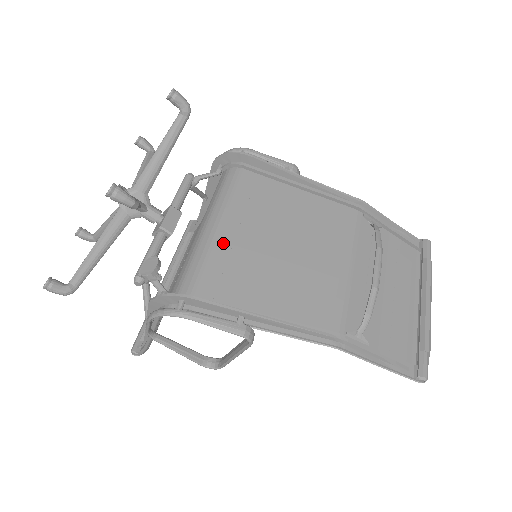
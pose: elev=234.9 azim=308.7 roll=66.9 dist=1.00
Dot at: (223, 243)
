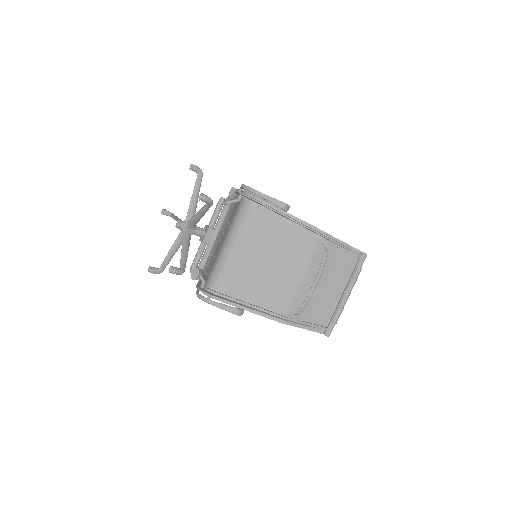
Dot at: (234, 259)
